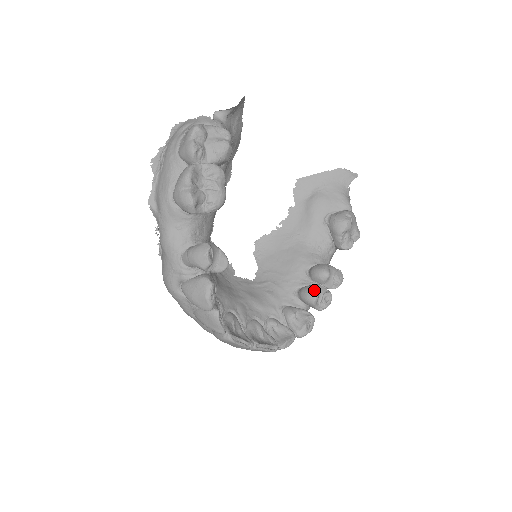
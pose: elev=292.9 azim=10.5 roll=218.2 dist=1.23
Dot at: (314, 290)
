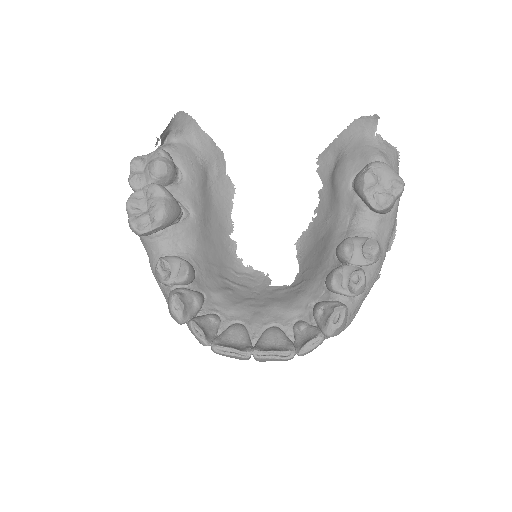
Dot at: (331, 273)
